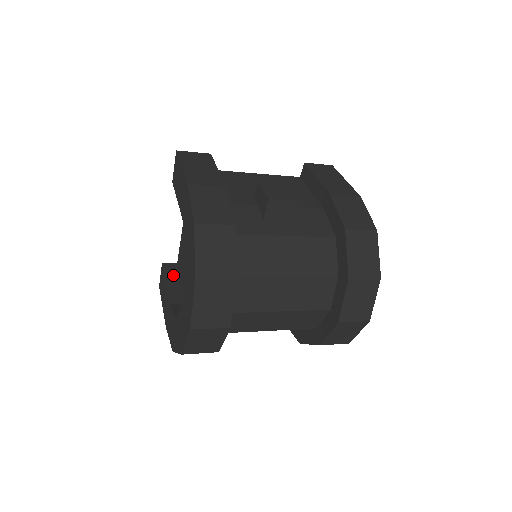
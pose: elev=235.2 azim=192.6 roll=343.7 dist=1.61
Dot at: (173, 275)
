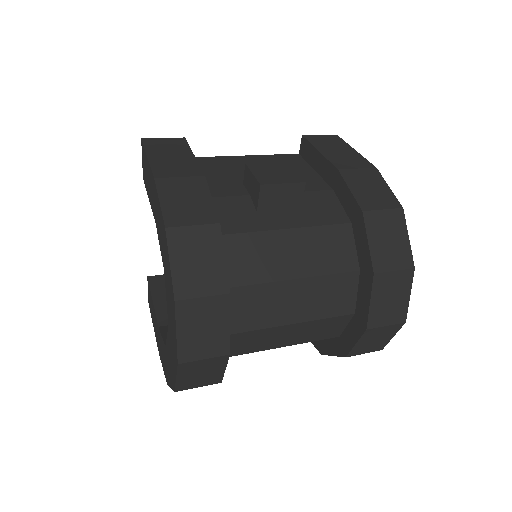
Dot at: (161, 289)
